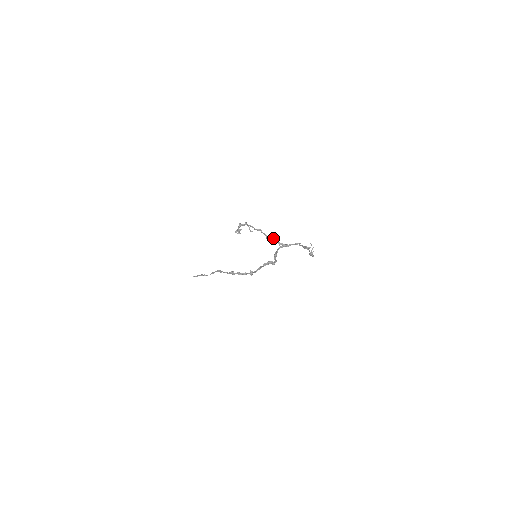
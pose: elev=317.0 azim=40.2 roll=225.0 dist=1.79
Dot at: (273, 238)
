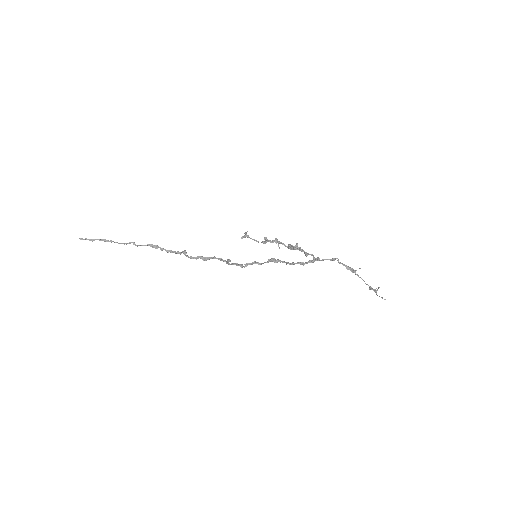
Dot at: (296, 246)
